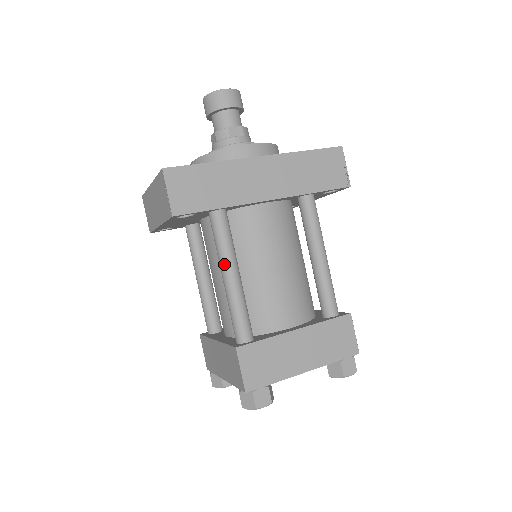
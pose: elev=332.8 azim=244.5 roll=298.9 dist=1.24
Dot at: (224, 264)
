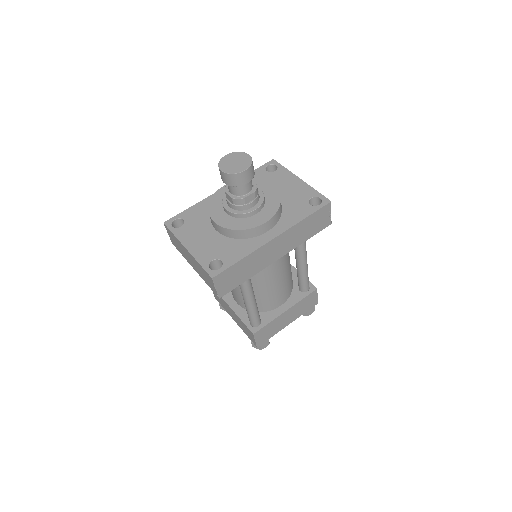
Dot at: (247, 299)
